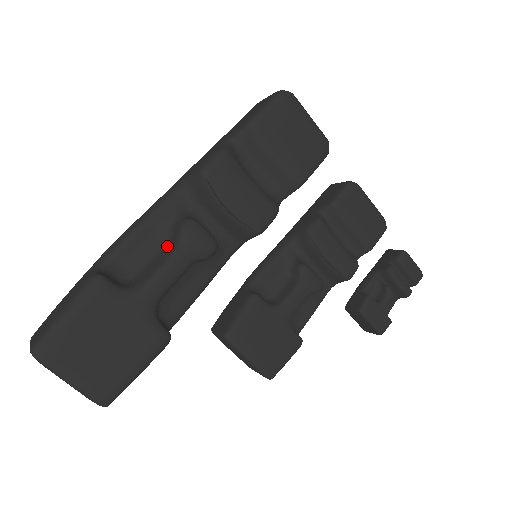
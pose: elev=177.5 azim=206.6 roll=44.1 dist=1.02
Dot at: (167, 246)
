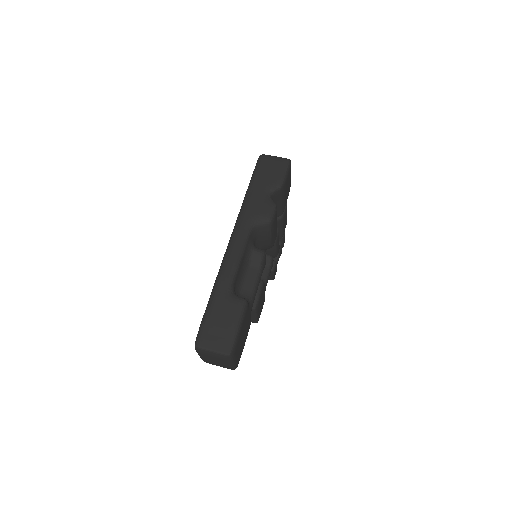
Dot at: (250, 268)
